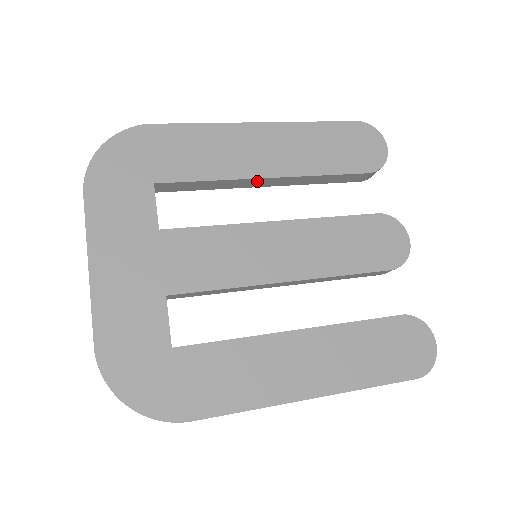
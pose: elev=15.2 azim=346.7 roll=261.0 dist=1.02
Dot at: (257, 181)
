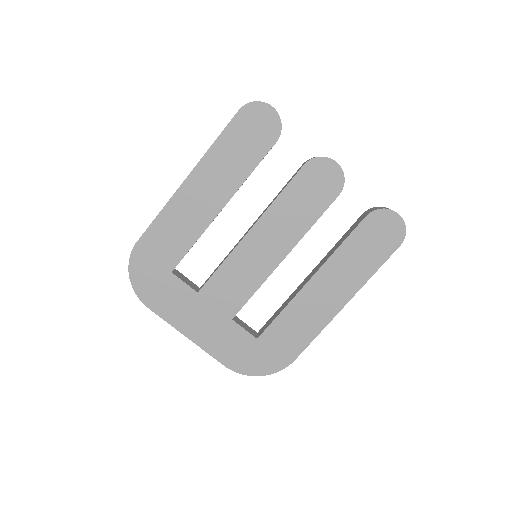
Dot at: occluded
